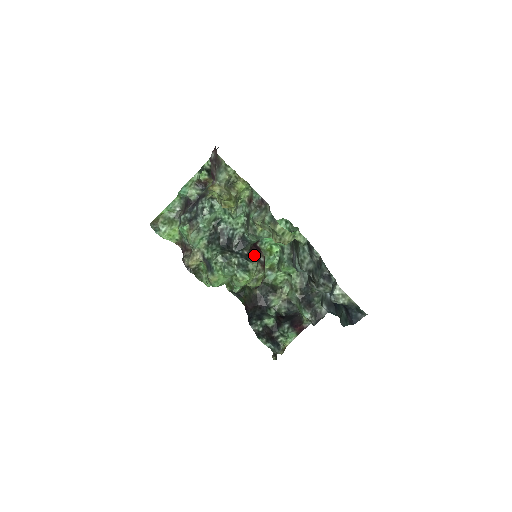
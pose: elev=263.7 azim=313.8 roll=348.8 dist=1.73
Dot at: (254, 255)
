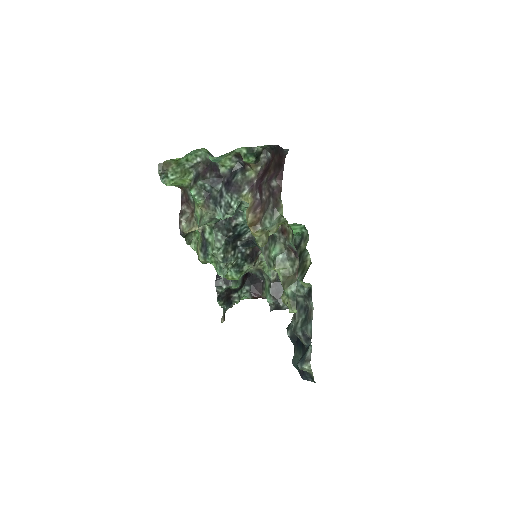
Dot at: (255, 249)
